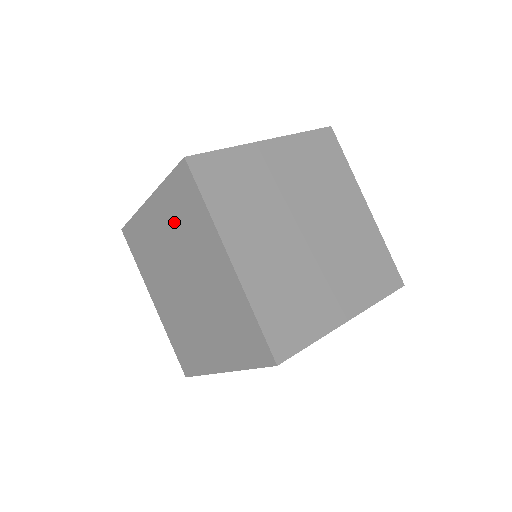
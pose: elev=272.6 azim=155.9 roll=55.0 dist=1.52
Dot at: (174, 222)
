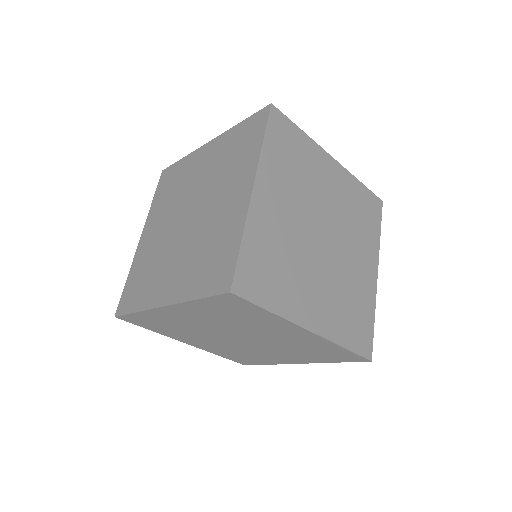
Dot at: (221, 158)
